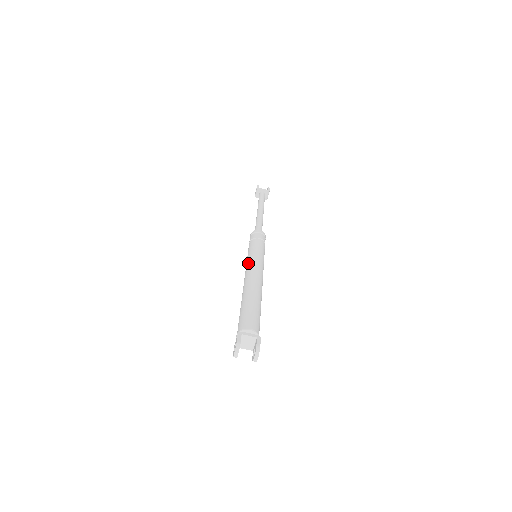
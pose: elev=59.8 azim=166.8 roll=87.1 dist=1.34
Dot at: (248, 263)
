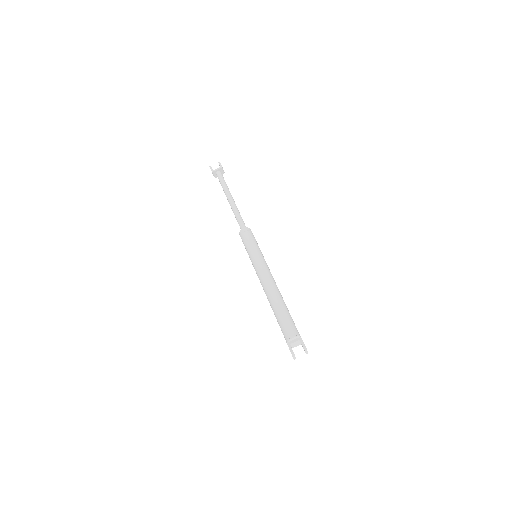
Dot at: (256, 272)
